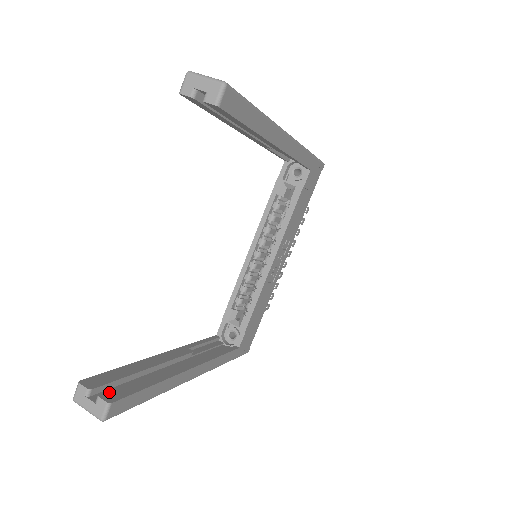
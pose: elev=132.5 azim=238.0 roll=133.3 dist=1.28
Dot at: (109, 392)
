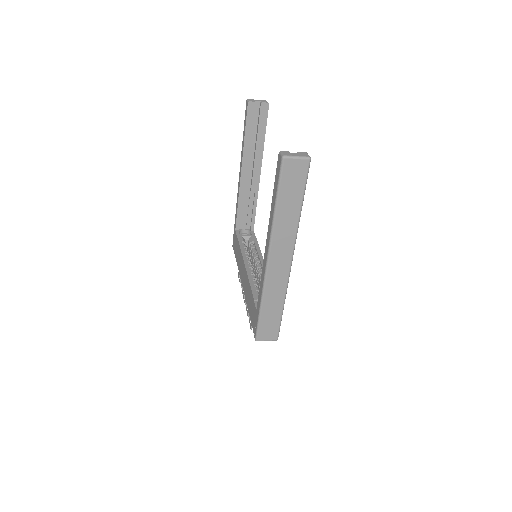
Dot at: occluded
